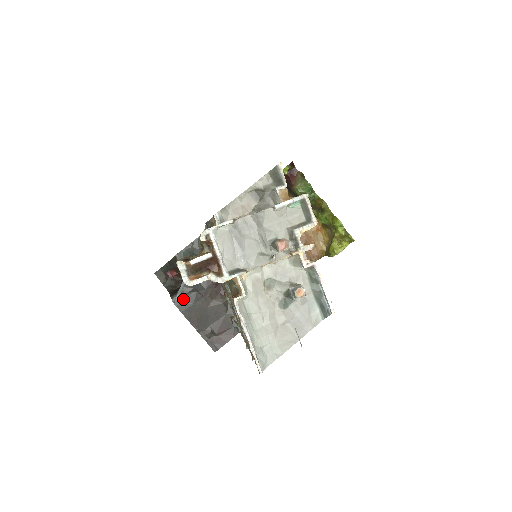
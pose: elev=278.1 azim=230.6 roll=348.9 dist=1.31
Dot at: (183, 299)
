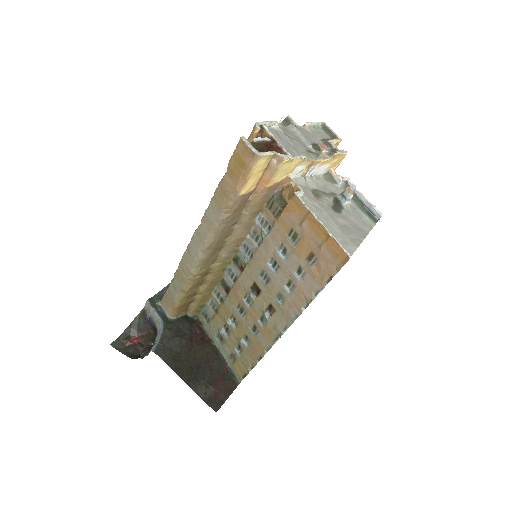
Dot at: (164, 347)
